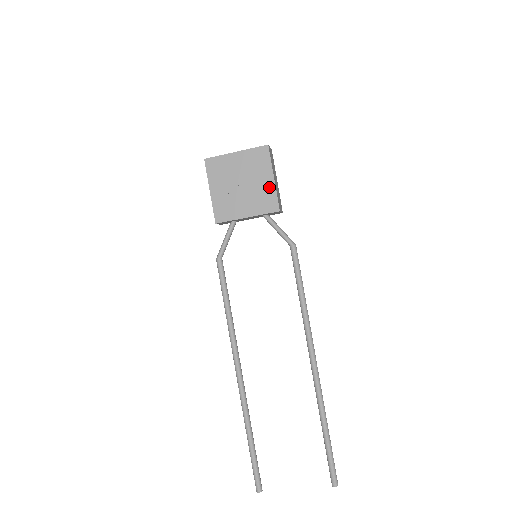
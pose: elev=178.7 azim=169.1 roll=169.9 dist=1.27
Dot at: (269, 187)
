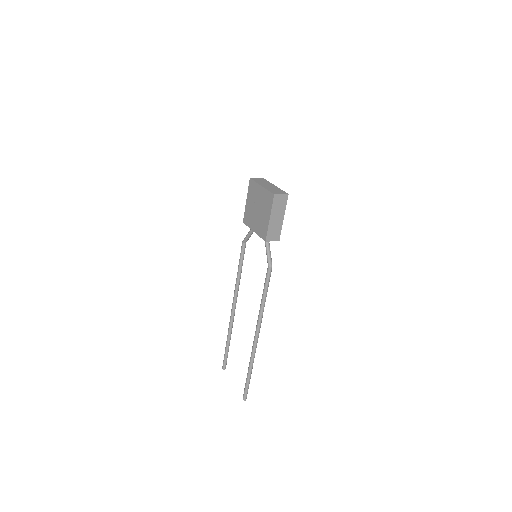
Dot at: (266, 222)
